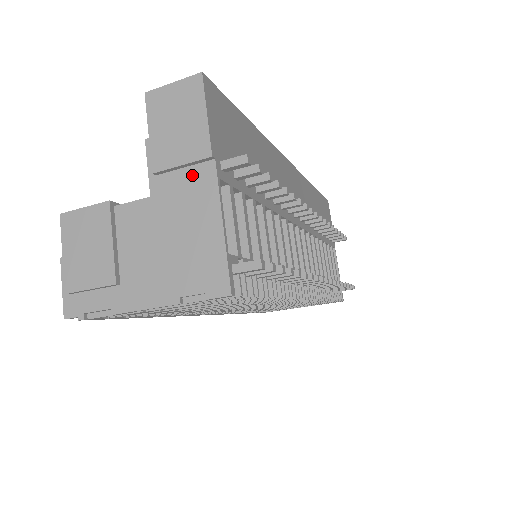
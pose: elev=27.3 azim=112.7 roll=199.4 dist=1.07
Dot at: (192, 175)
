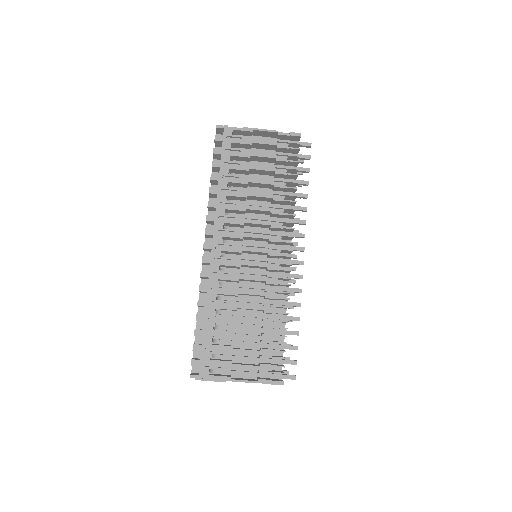
Dot at: occluded
